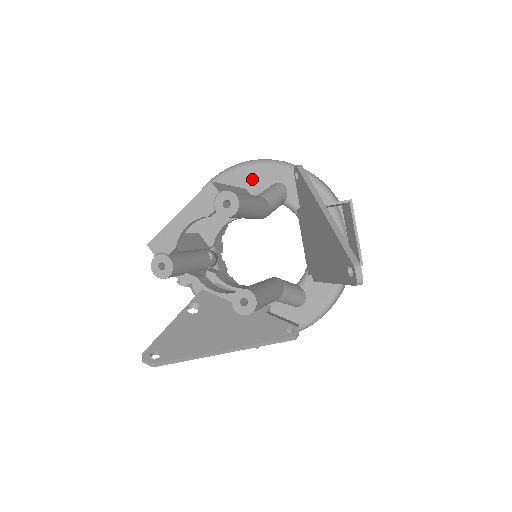
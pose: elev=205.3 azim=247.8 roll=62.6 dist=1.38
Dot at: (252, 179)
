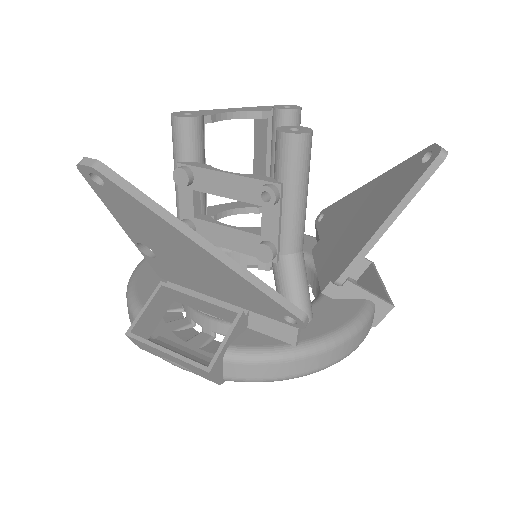
Dot at: occluded
